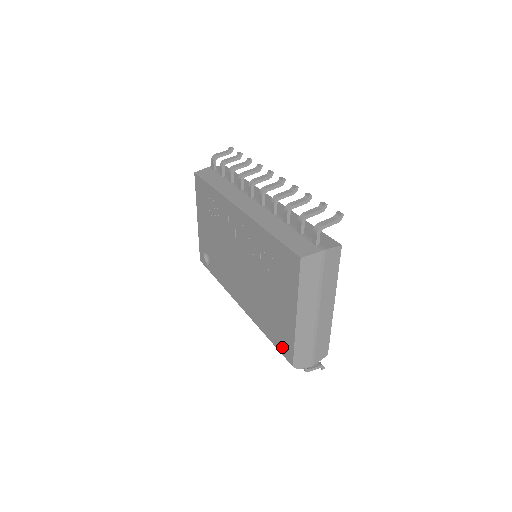
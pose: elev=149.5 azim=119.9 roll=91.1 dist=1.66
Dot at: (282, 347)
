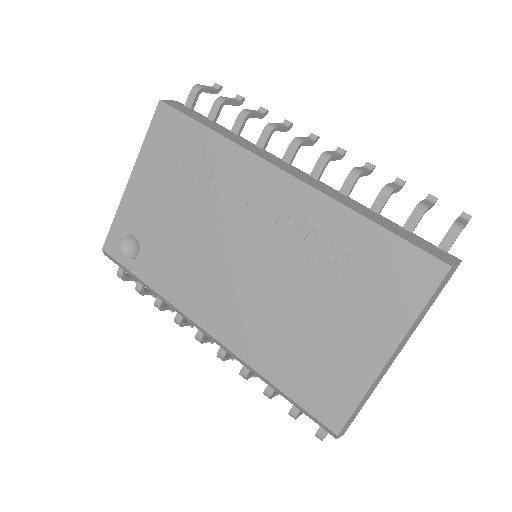
Dot at: (319, 404)
